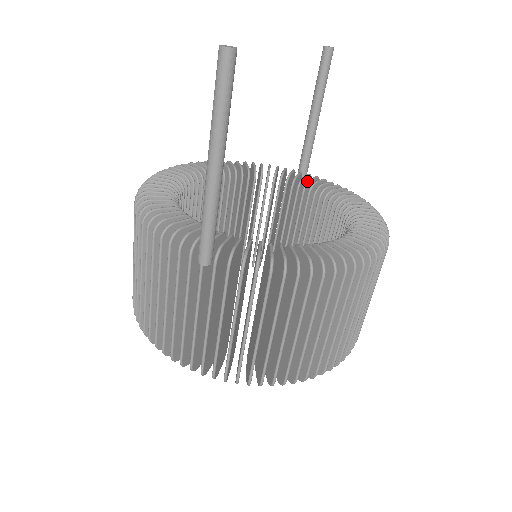
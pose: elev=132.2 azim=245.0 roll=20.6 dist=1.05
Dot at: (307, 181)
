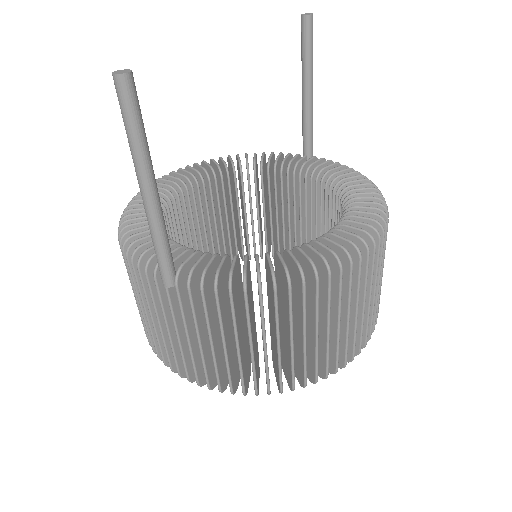
Dot at: (308, 166)
